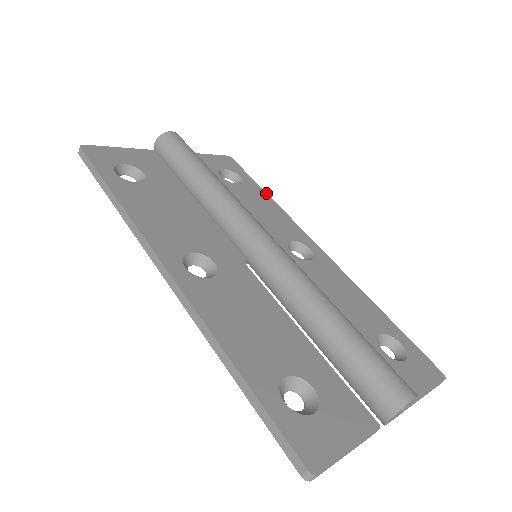
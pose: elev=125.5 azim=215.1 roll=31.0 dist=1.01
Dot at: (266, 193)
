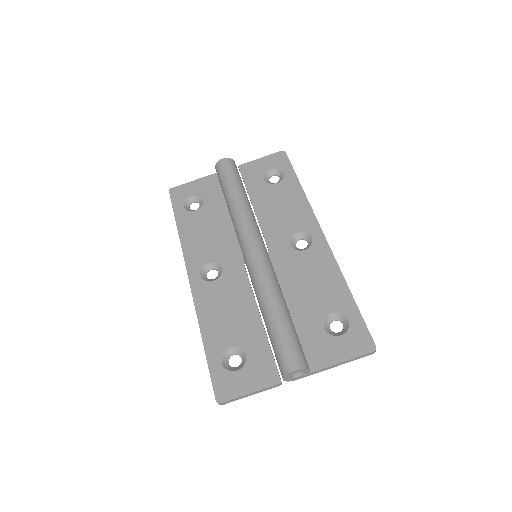
Dot at: (300, 184)
